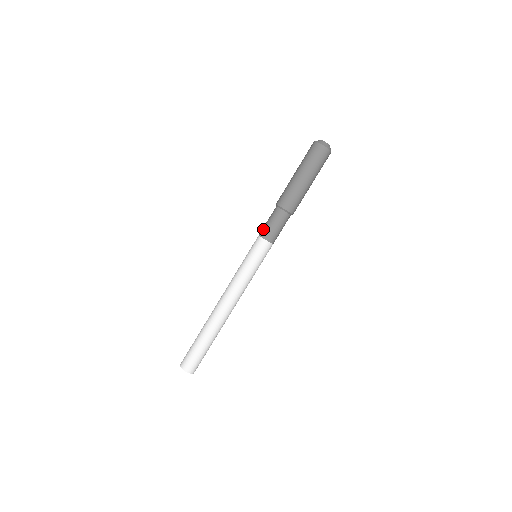
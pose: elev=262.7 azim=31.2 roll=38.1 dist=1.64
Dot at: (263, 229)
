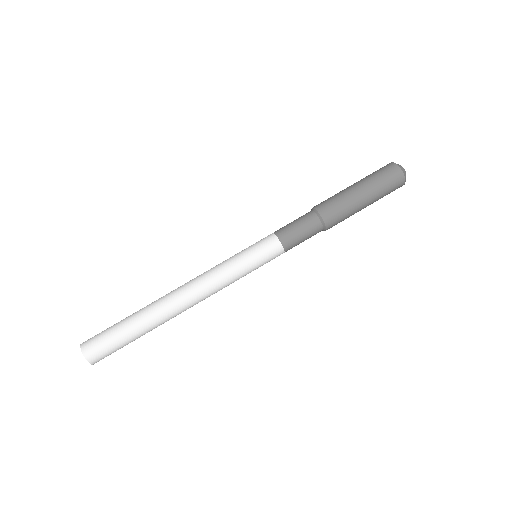
Dot at: (287, 233)
